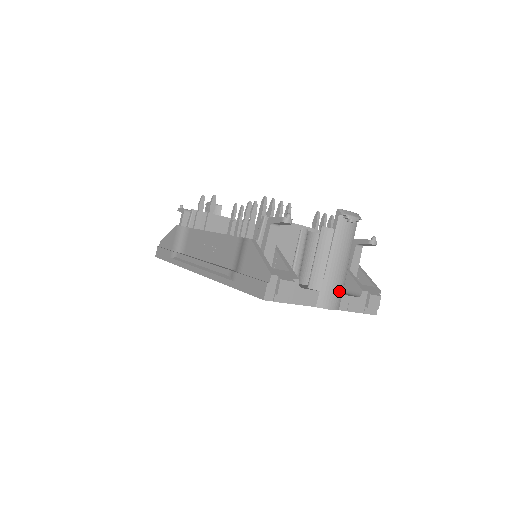
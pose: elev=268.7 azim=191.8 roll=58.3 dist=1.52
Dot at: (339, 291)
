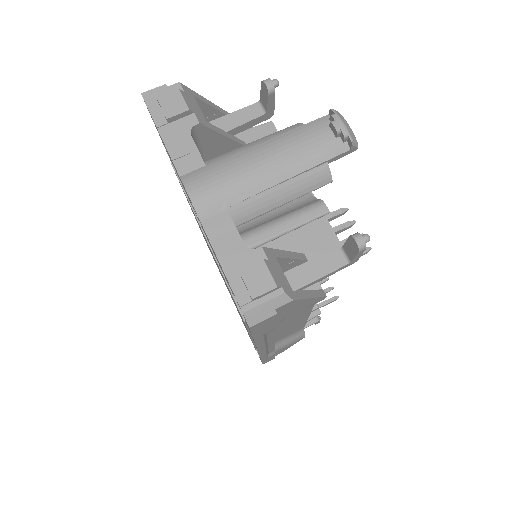
Dot at: (226, 192)
